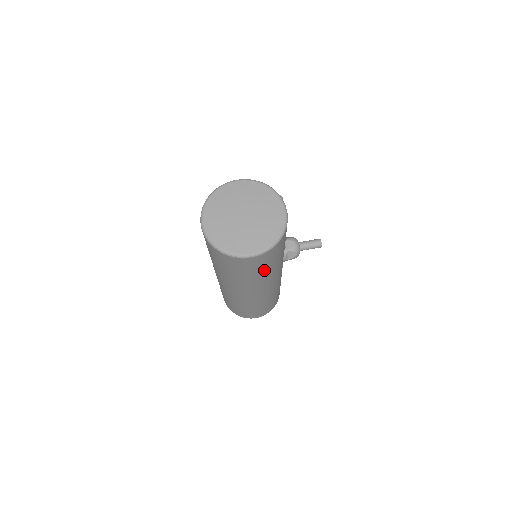
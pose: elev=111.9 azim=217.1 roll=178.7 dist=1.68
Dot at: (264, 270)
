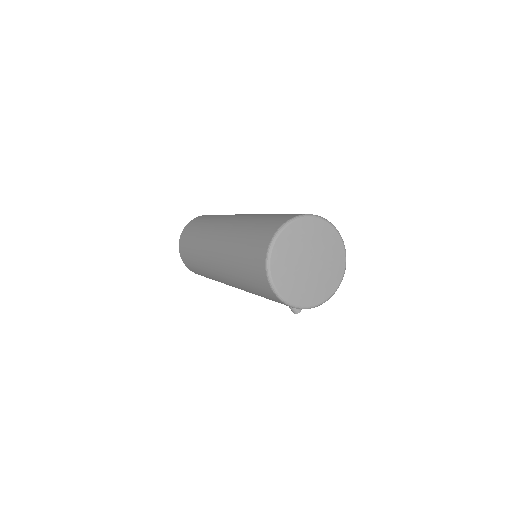
Dot at: (259, 294)
